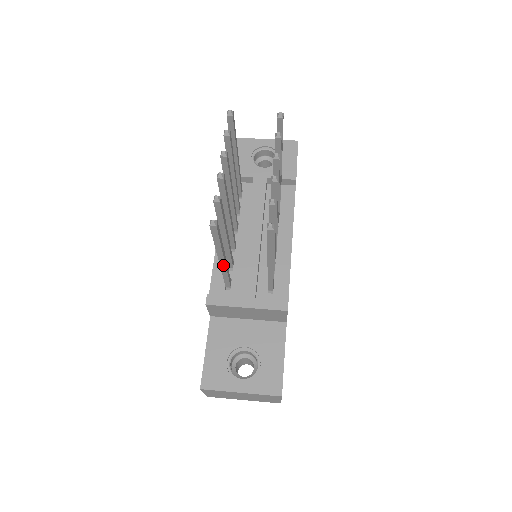
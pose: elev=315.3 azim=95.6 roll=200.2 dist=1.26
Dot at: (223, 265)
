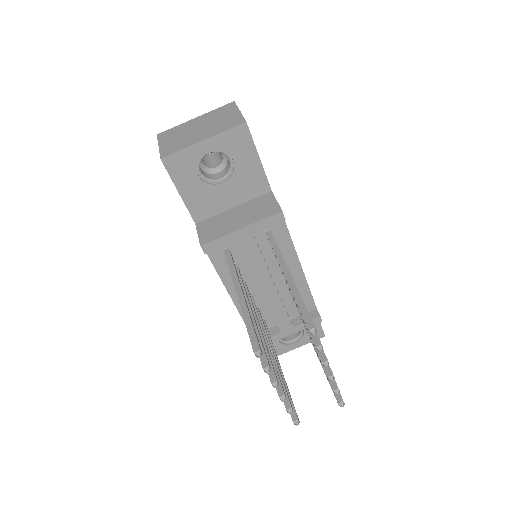
Dot at: occluded
